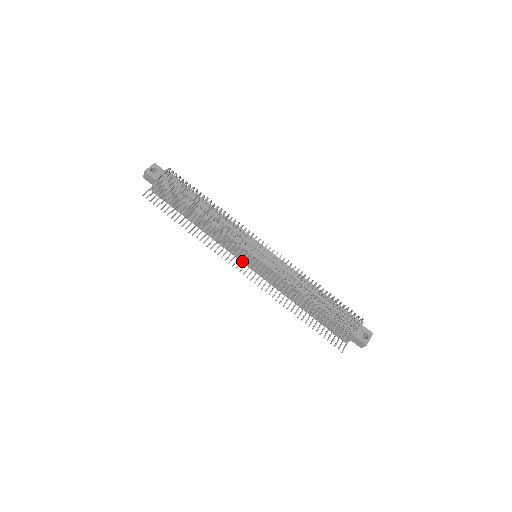
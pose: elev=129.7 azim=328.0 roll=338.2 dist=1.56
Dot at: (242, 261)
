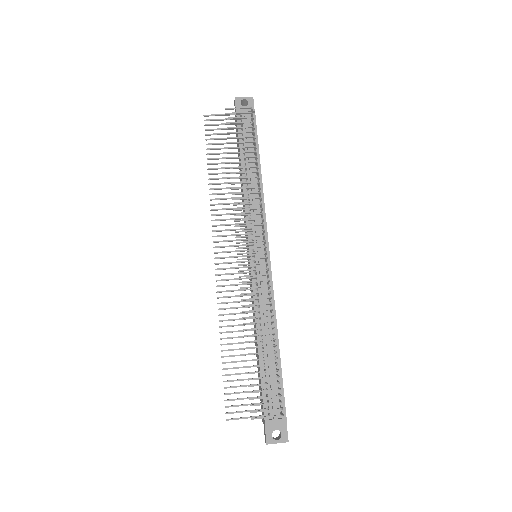
Dot at: (228, 246)
